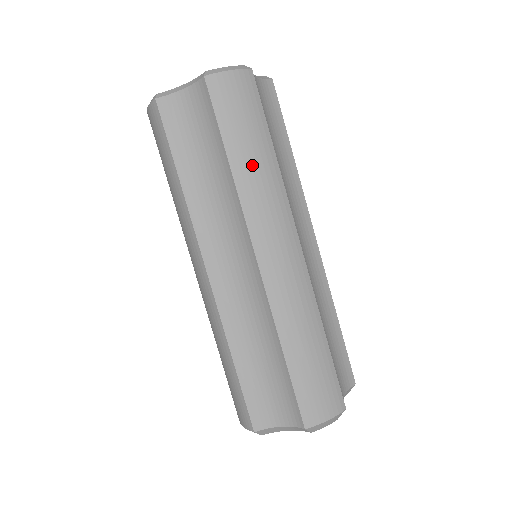
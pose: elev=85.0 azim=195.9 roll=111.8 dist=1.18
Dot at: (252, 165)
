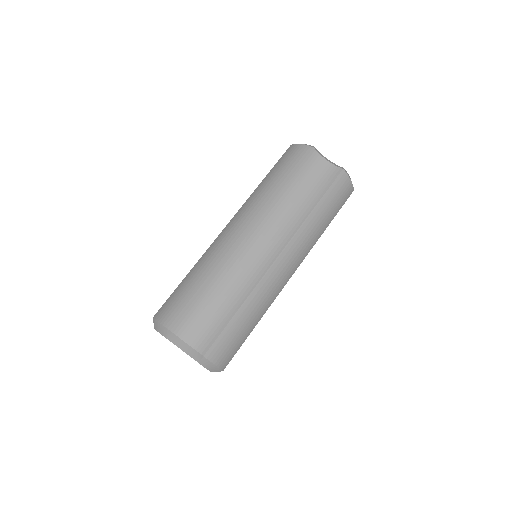
Dot at: (267, 185)
